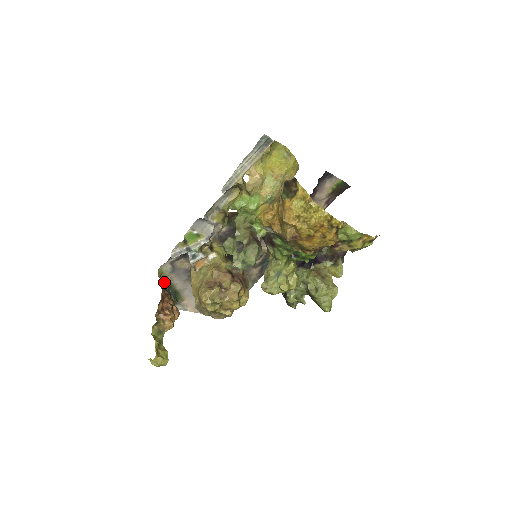
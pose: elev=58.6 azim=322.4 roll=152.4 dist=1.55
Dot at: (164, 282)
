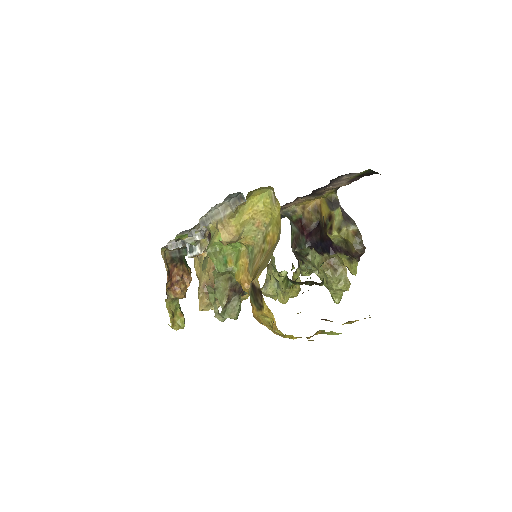
Dot at: (172, 250)
